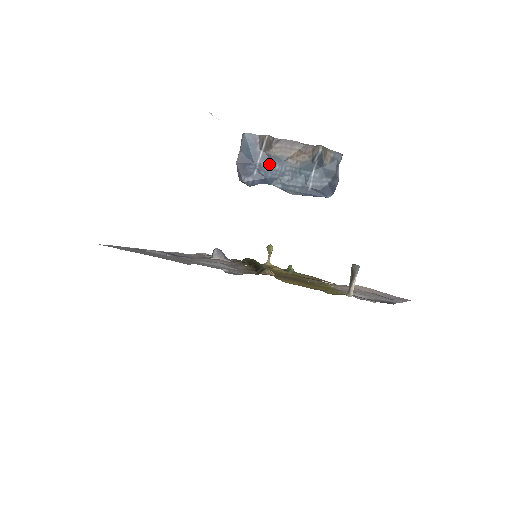
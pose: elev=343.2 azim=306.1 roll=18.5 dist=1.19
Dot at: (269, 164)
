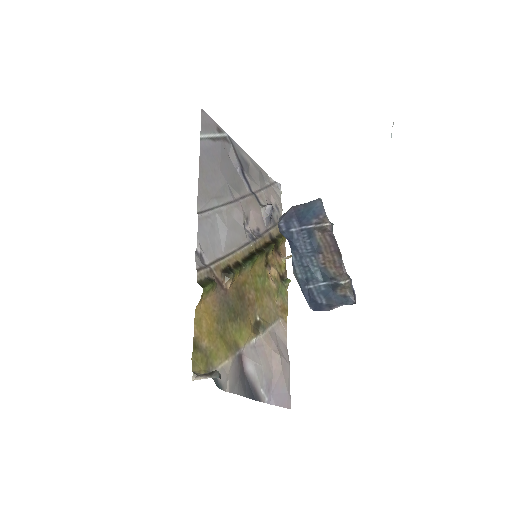
Dot at: (307, 238)
